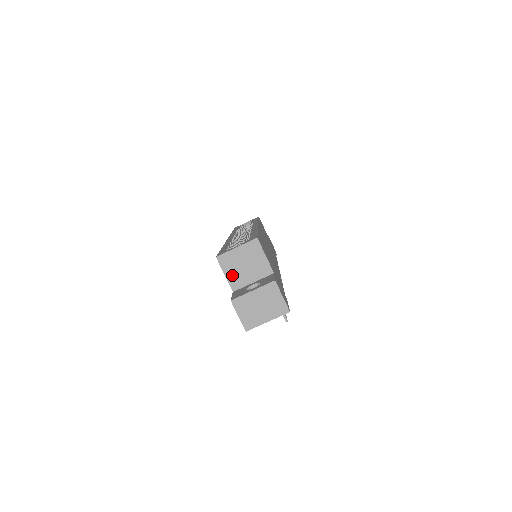
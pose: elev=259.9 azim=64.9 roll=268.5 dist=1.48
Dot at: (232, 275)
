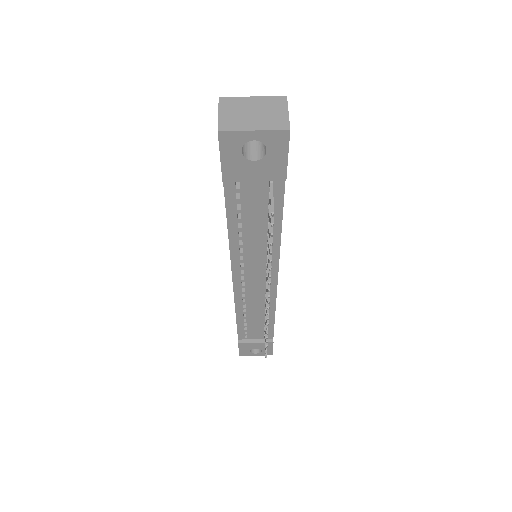
Dot at: occluded
